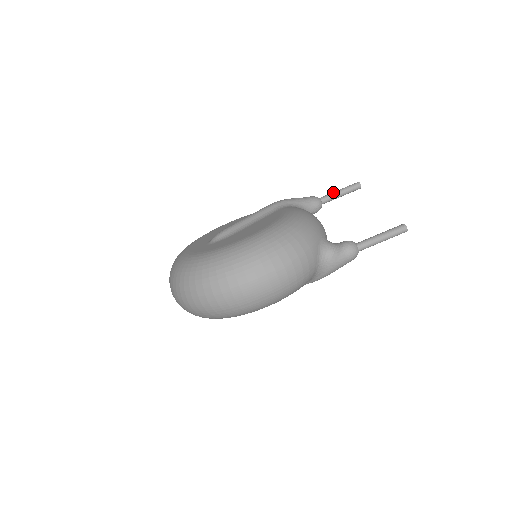
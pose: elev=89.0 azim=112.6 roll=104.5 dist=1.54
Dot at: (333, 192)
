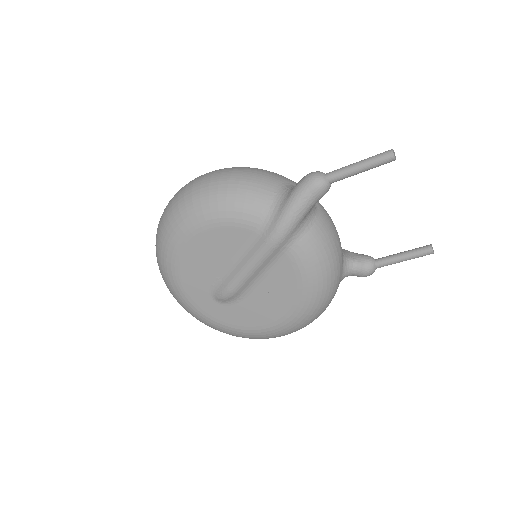
Dot at: (350, 174)
